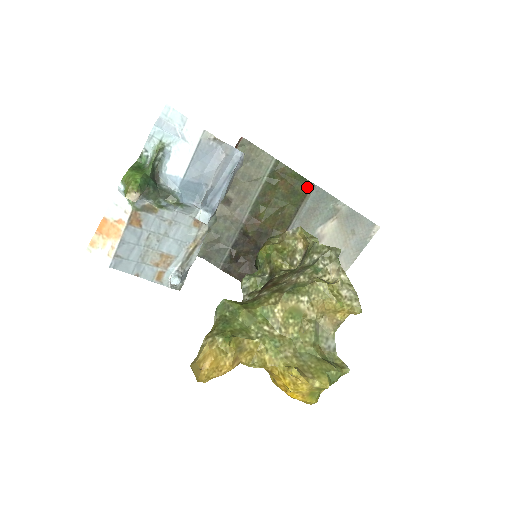
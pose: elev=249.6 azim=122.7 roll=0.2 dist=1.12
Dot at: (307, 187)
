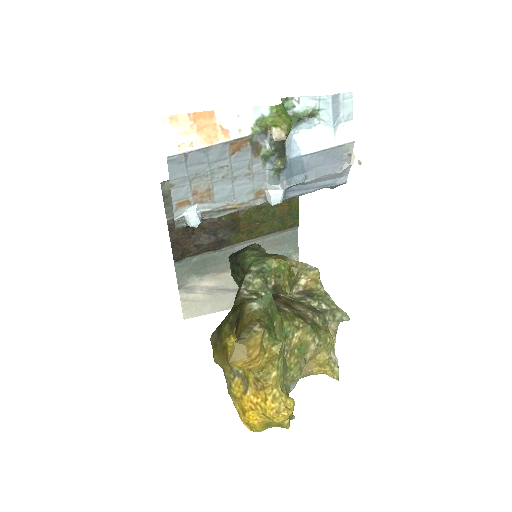
Dot at: (293, 224)
